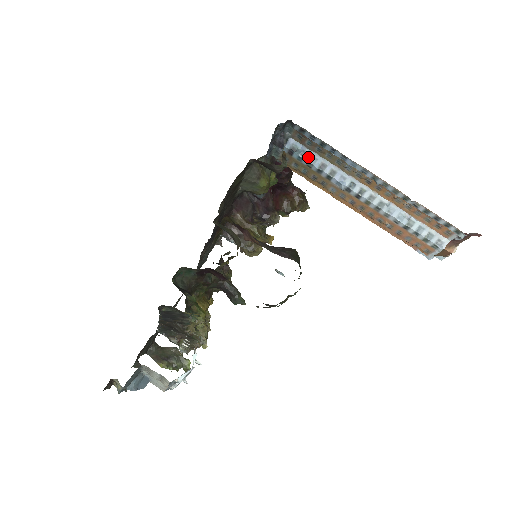
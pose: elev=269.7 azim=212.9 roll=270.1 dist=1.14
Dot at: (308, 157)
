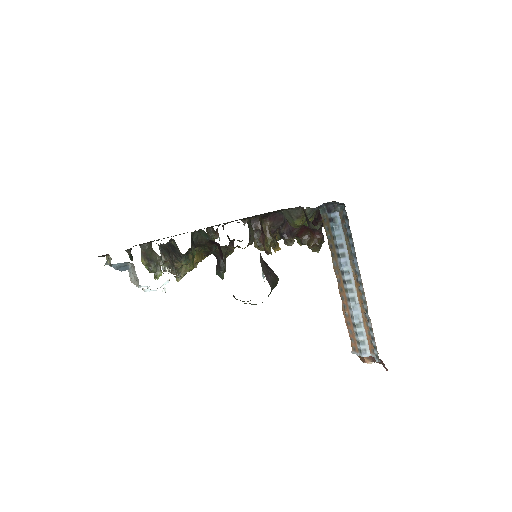
Dot at: (338, 232)
